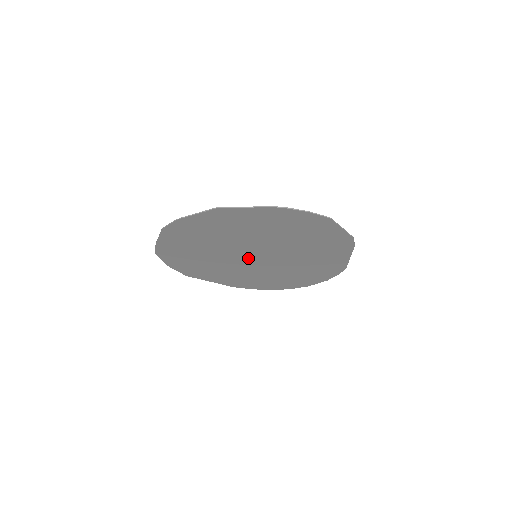
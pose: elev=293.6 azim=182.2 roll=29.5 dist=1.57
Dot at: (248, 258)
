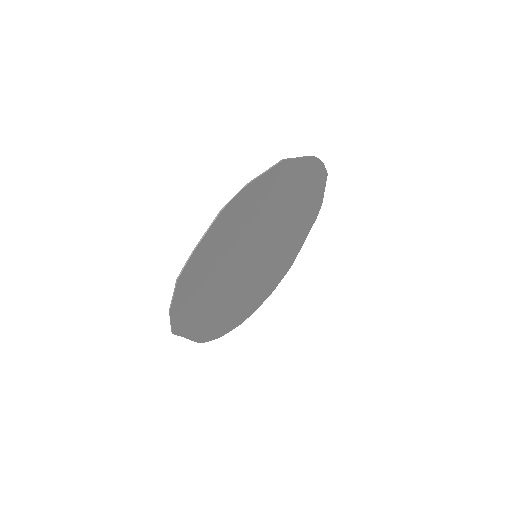
Dot at: (249, 263)
